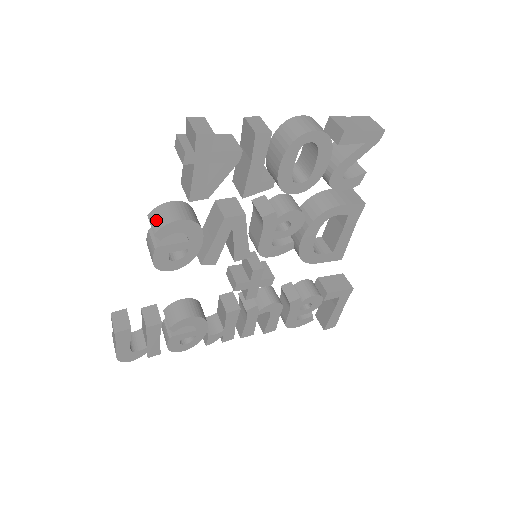
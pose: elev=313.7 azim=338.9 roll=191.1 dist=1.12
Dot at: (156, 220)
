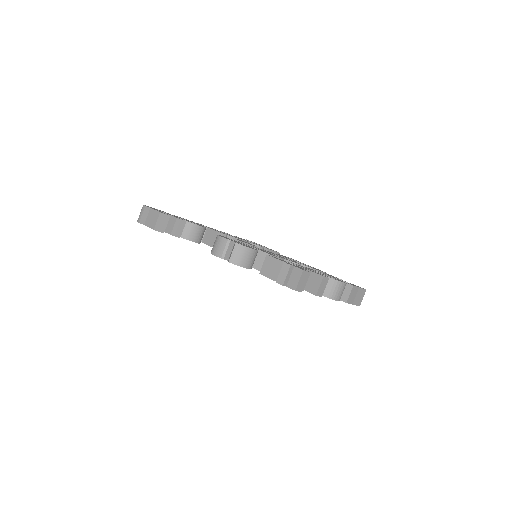
Dot at: (237, 255)
